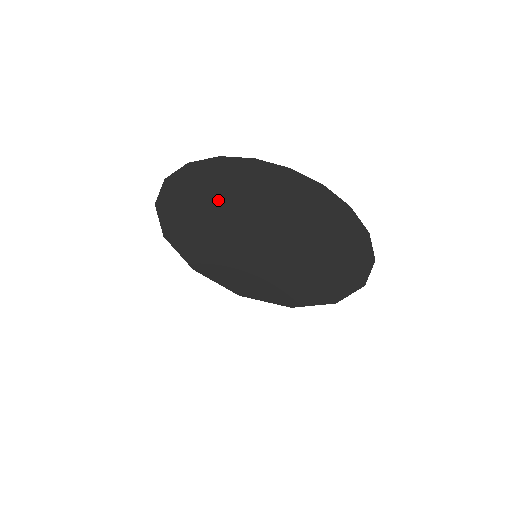
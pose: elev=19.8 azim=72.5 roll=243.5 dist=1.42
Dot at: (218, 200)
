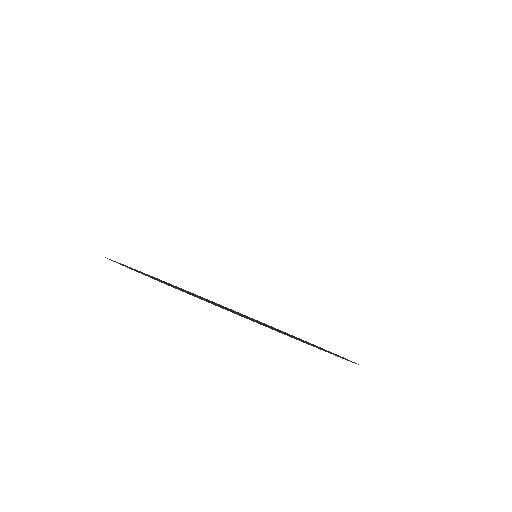
Dot at: occluded
